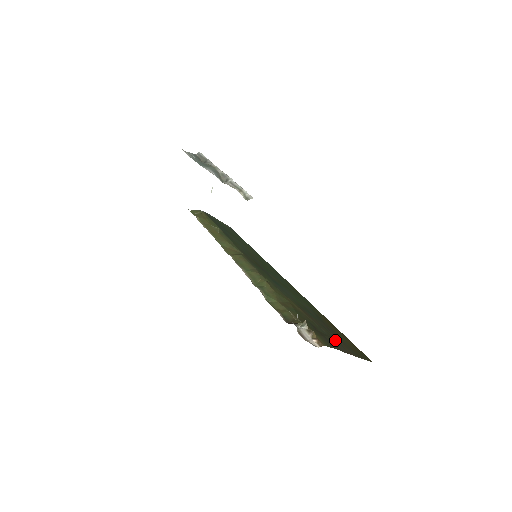
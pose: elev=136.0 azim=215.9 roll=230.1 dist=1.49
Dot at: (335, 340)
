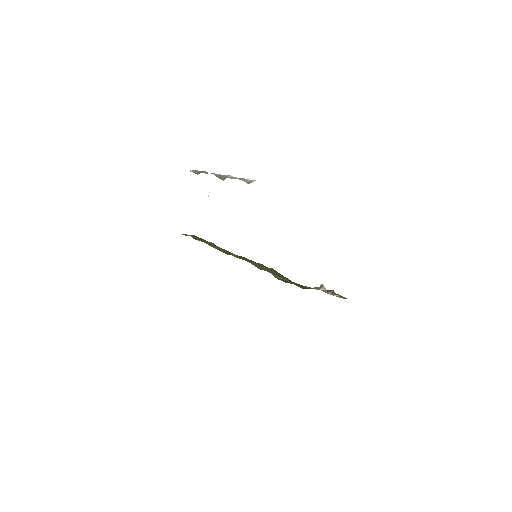
Dot at: occluded
